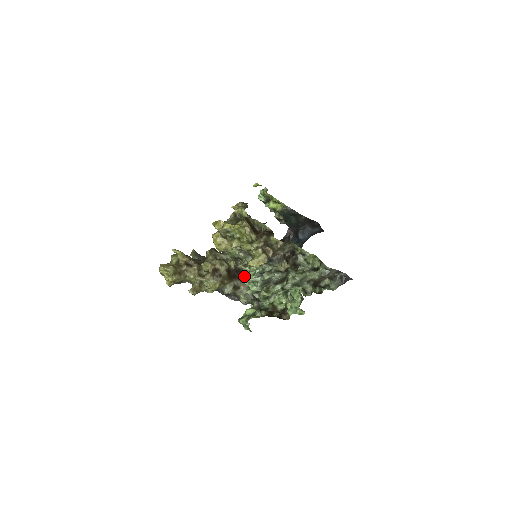
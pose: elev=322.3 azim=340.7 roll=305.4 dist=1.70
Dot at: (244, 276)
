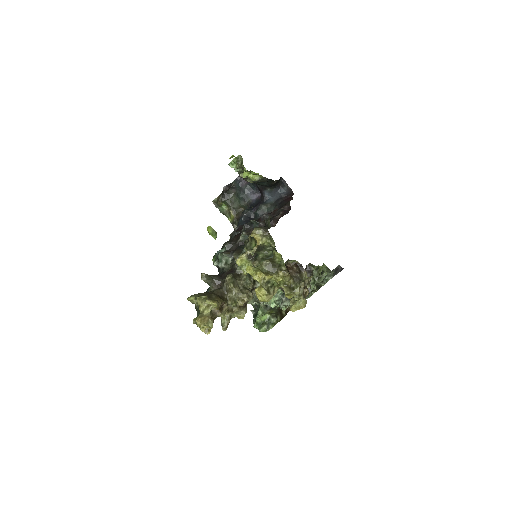
Dot at: occluded
